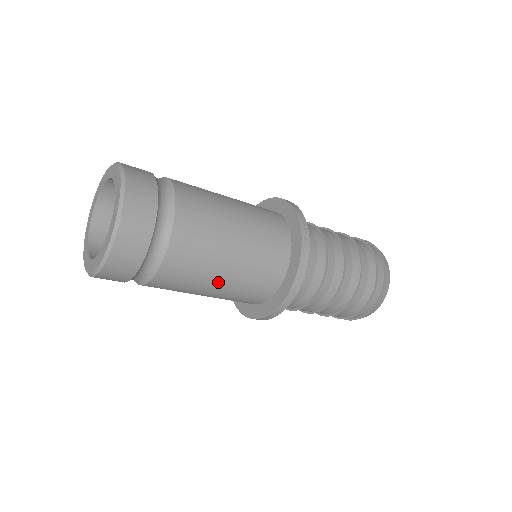
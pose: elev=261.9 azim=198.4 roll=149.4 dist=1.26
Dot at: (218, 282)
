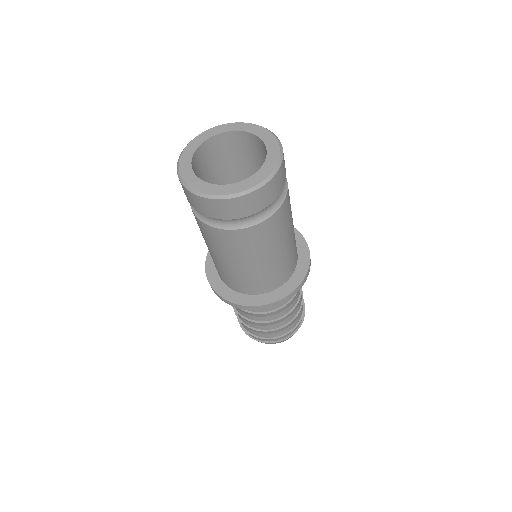
Dot at: (246, 264)
